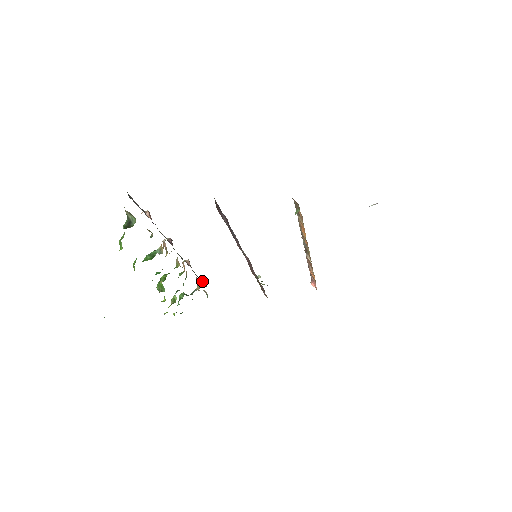
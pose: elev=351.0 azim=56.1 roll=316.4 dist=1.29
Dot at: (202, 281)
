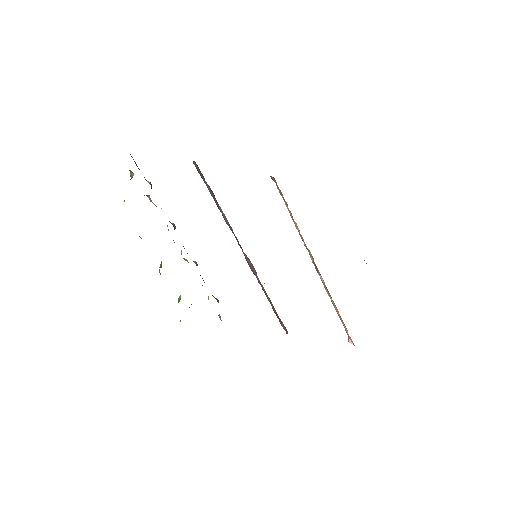
Dot at: (213, 296)
